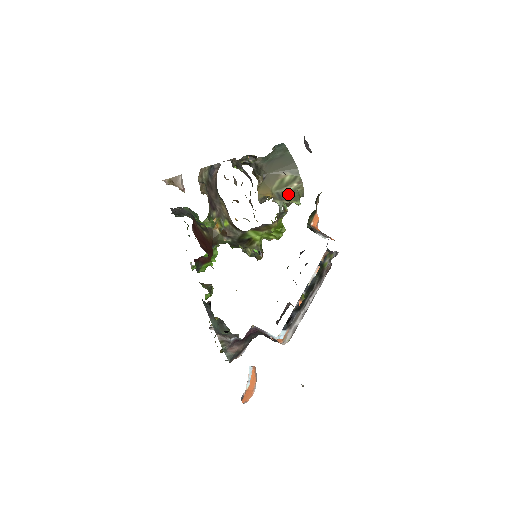
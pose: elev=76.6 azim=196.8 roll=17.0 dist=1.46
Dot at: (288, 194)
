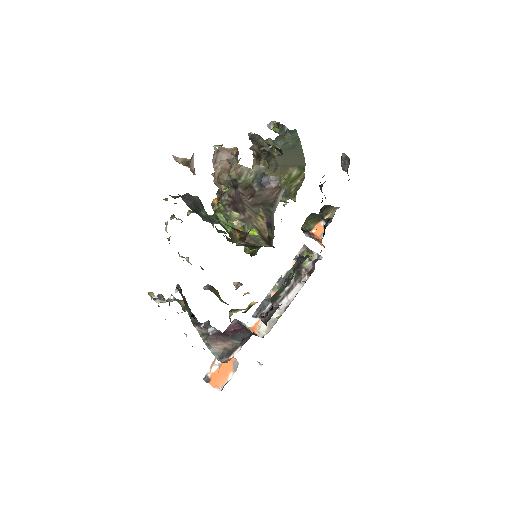
Dot at: (291, 191)
